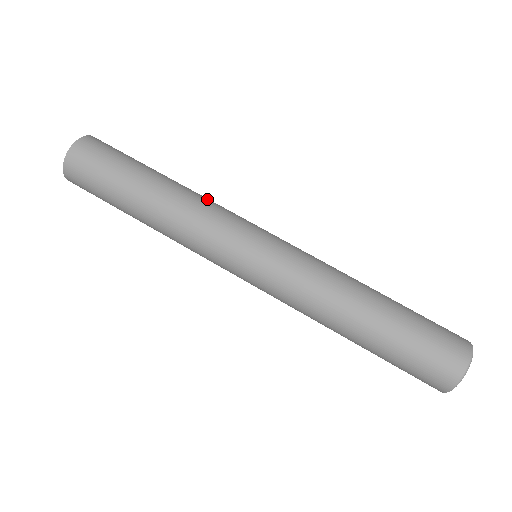
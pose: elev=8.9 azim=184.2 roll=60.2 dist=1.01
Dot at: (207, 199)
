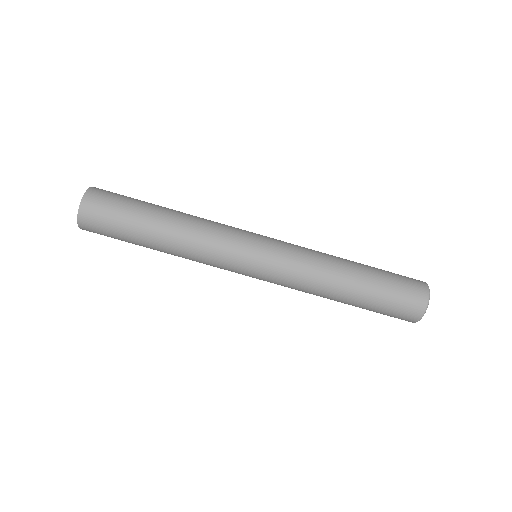
Dot at: occluded
